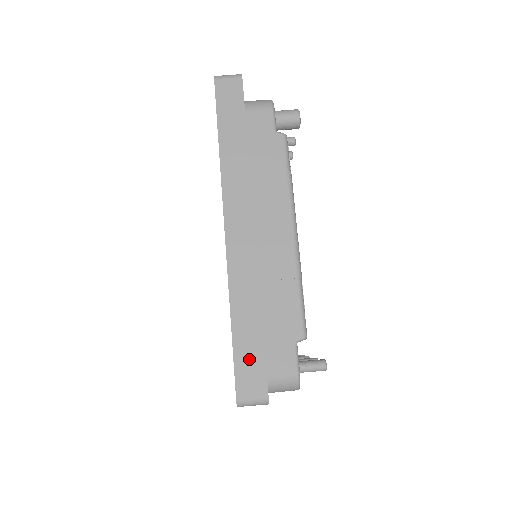
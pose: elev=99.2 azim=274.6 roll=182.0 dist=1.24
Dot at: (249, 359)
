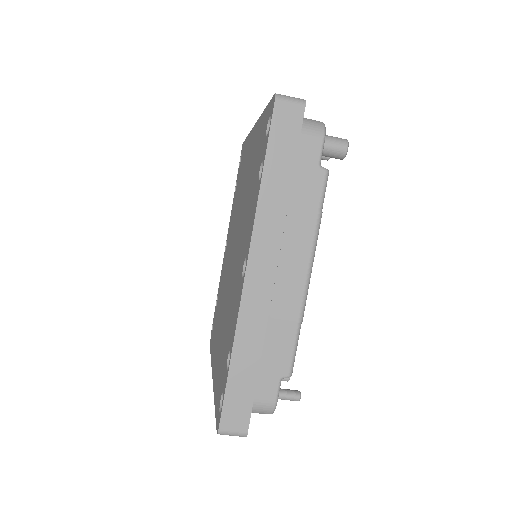
Dot at: (239, 398)
